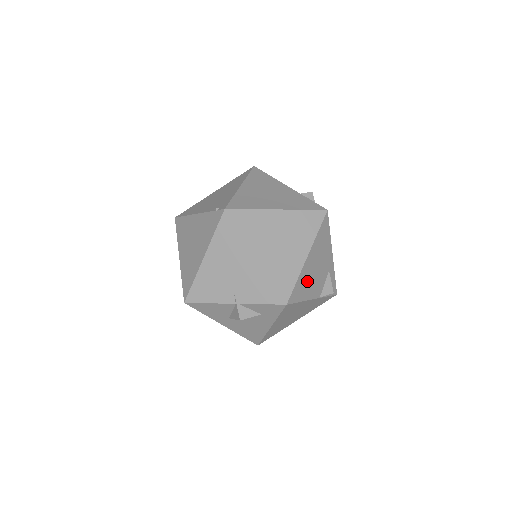
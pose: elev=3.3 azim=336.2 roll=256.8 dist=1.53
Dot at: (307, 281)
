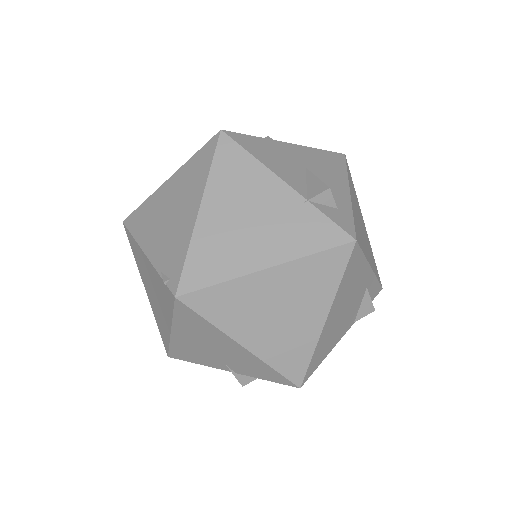
Dot at: (330, 337)
